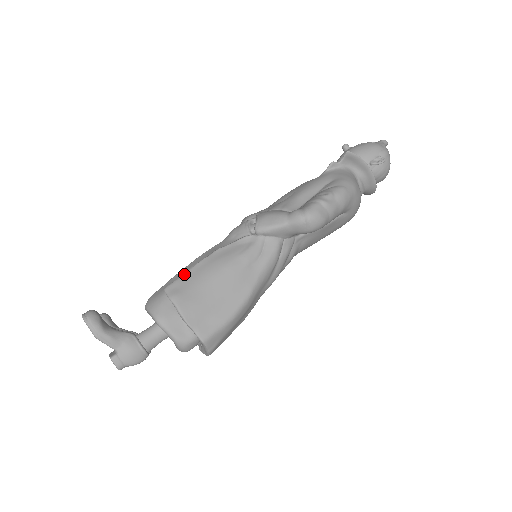
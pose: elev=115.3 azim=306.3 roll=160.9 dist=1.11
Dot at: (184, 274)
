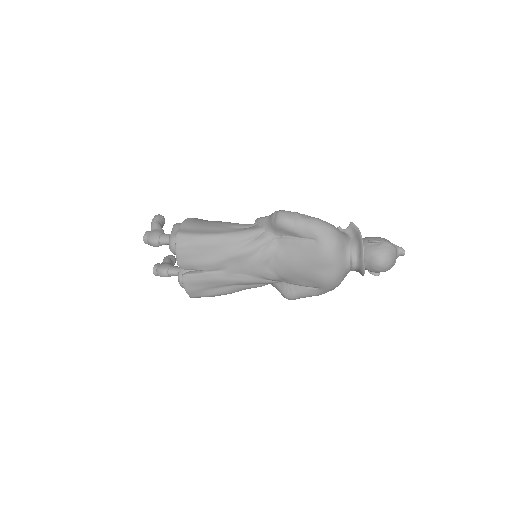
Dot at: (207, 220)
